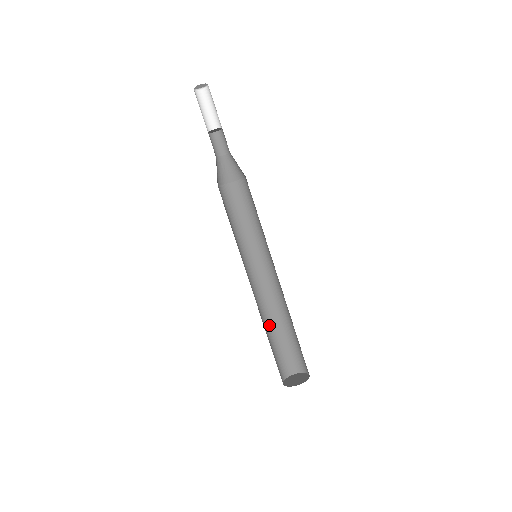
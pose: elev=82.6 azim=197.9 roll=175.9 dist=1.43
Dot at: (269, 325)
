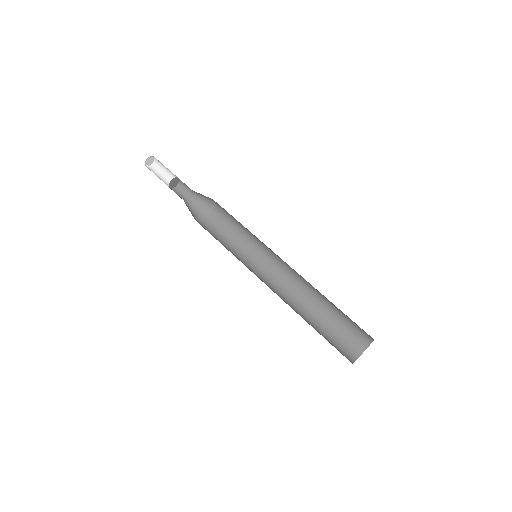
Dot at: occluded
